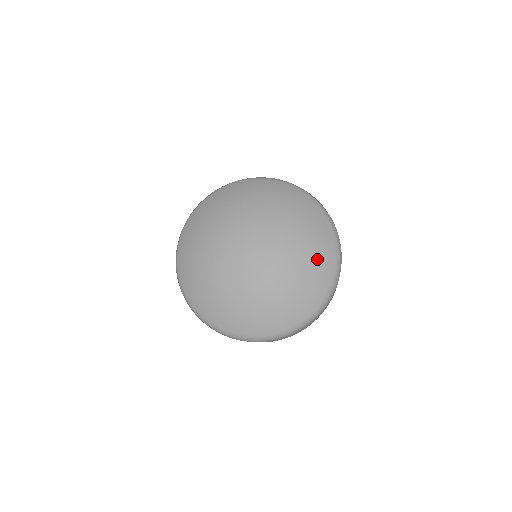
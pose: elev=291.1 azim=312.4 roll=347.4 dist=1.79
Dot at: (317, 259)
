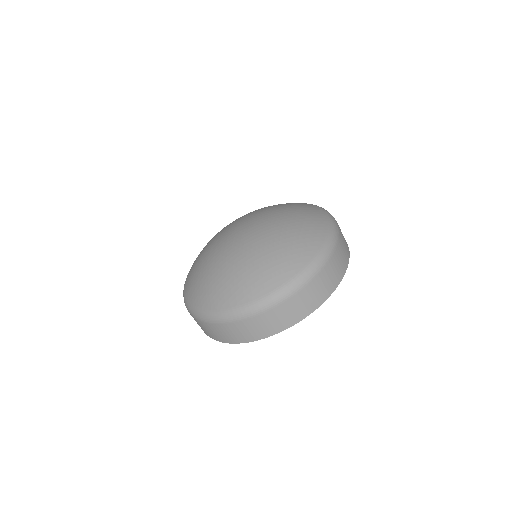
Dot at: (292, 246)
